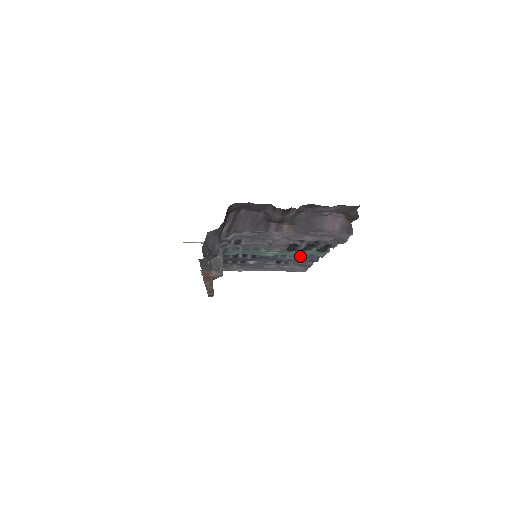
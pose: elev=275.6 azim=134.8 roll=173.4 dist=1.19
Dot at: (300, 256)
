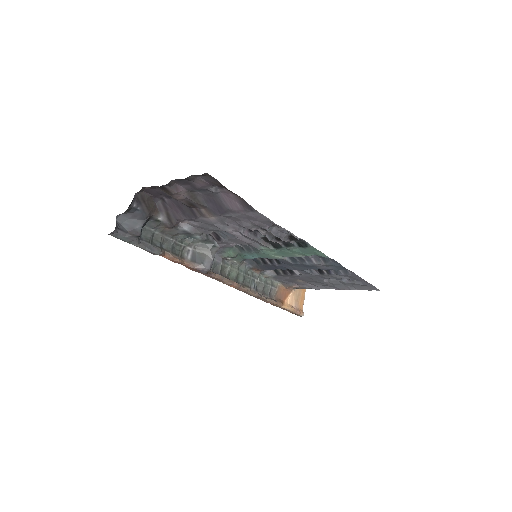
Dot at: (317, 260)
